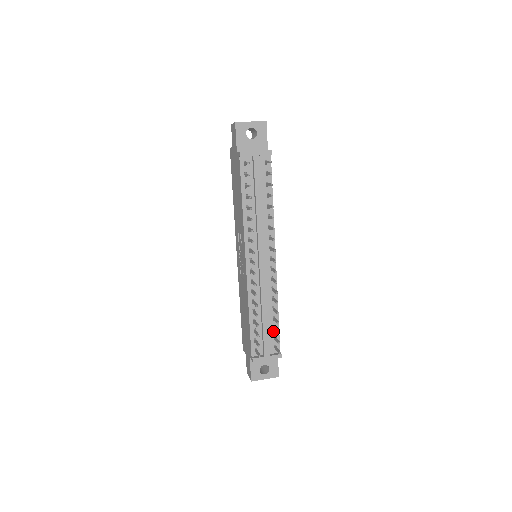
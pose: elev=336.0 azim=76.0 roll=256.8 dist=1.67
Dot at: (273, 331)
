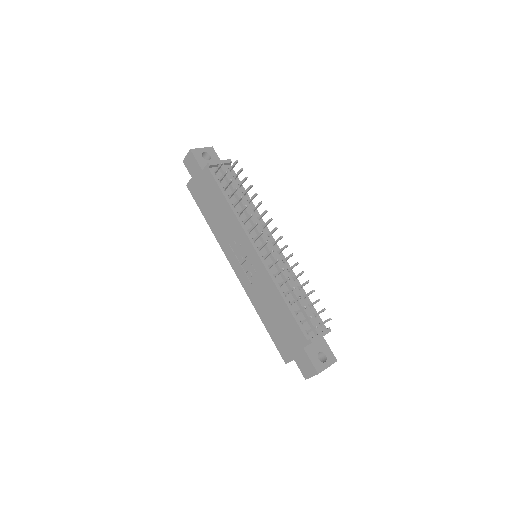
Dot at: (310, 309)
